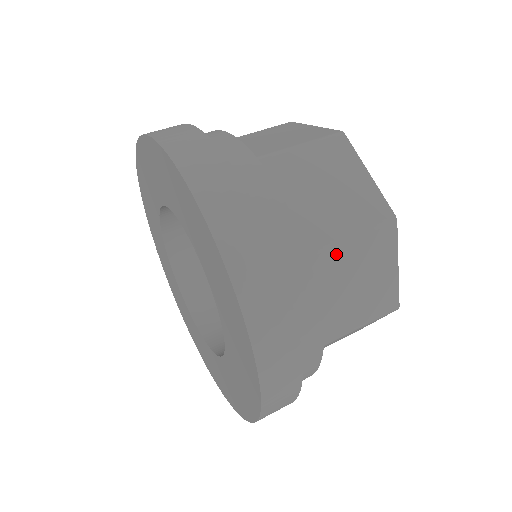
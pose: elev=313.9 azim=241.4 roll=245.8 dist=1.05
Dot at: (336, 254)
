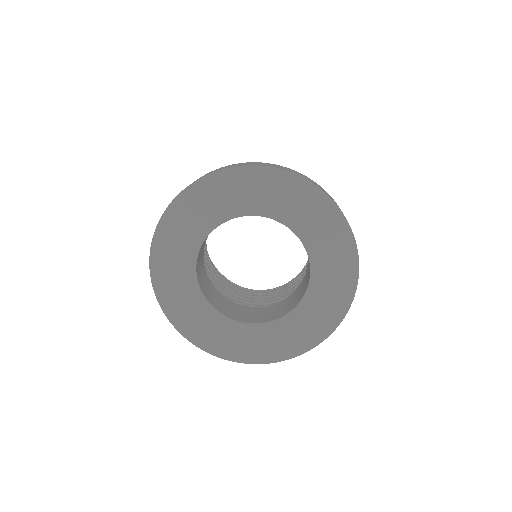
Dot at: occluded
